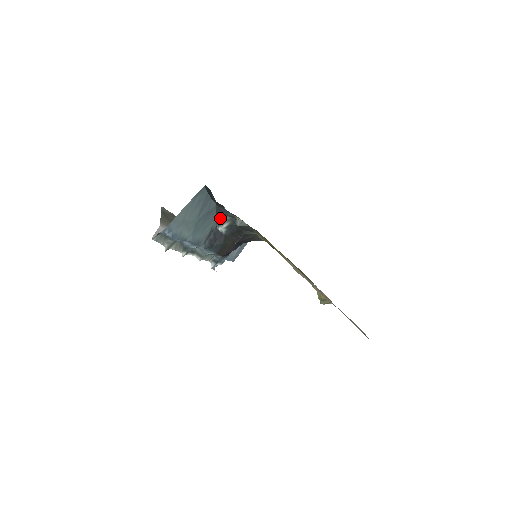
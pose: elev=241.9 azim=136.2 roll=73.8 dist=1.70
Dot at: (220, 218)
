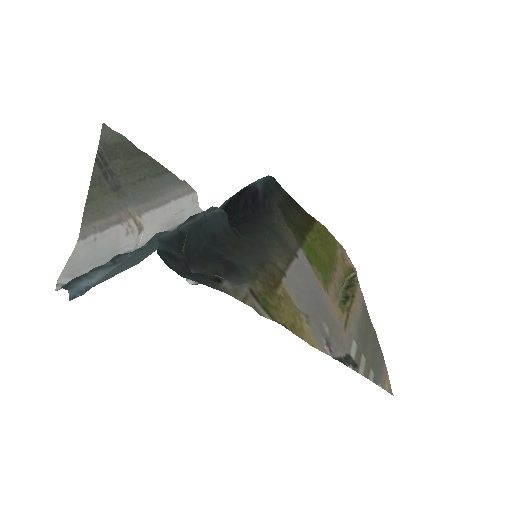
Dot at: occluded
